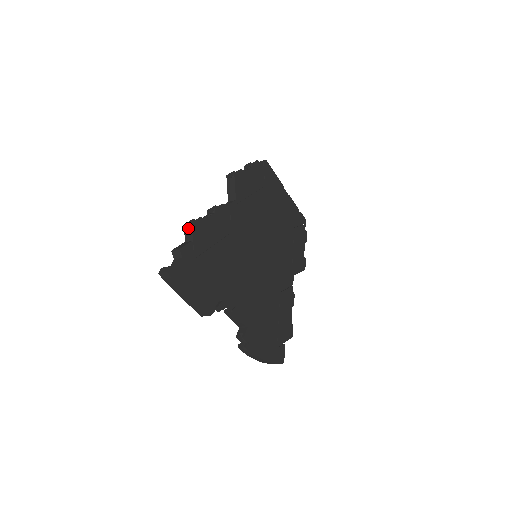
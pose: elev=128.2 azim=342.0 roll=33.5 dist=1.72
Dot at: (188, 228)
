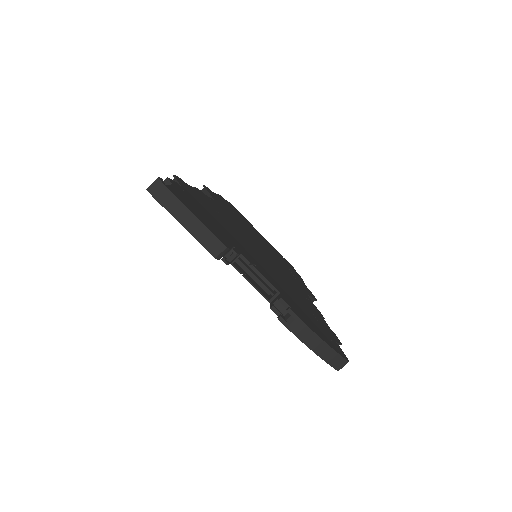
Dot at: occluded
